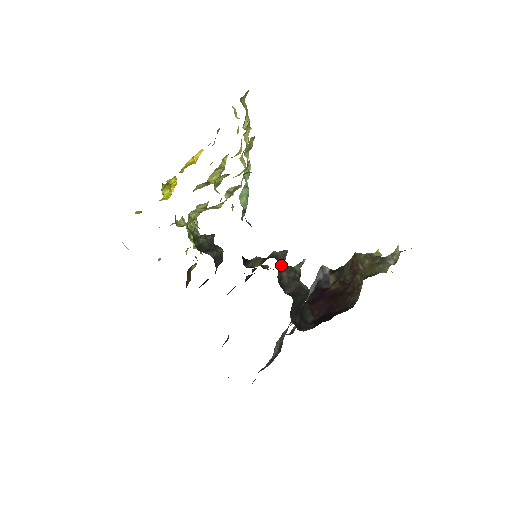
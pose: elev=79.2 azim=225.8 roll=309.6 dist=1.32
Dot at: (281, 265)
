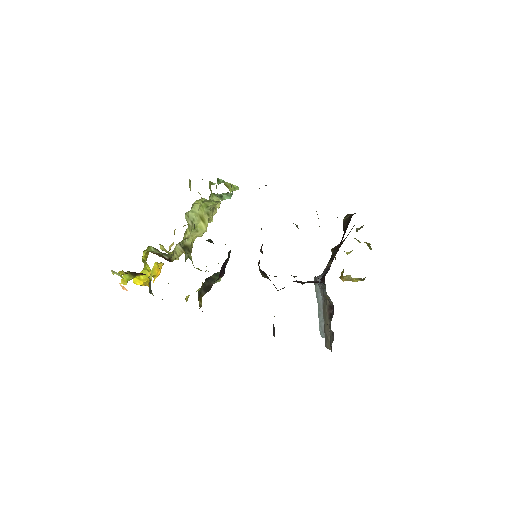
Dot at: occluded
